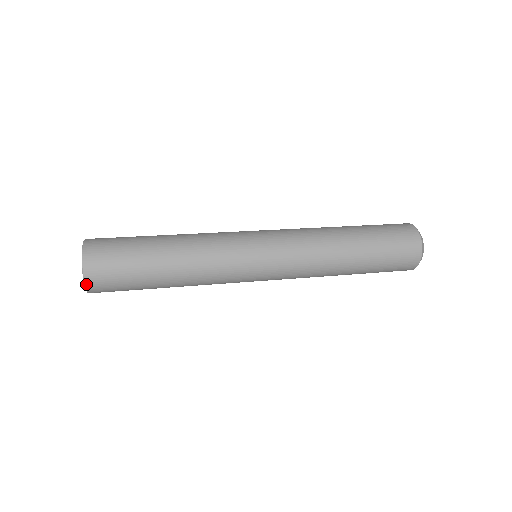
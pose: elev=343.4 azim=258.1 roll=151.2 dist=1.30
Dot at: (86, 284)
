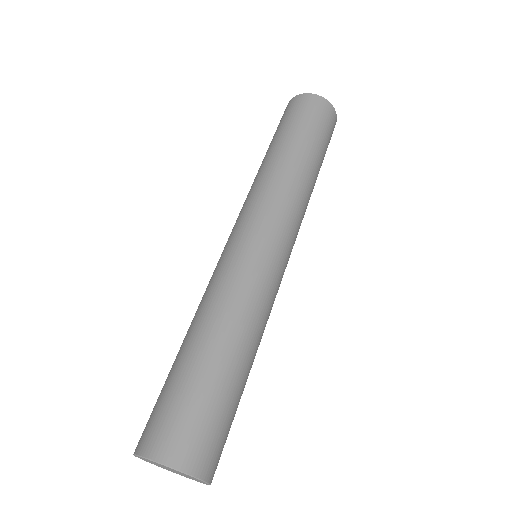
Dot at: (211, 482)
